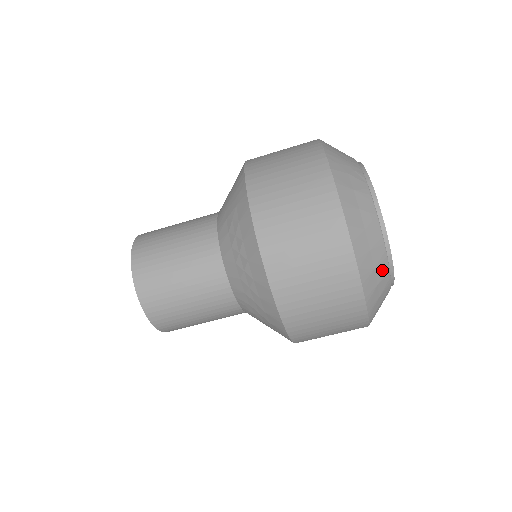
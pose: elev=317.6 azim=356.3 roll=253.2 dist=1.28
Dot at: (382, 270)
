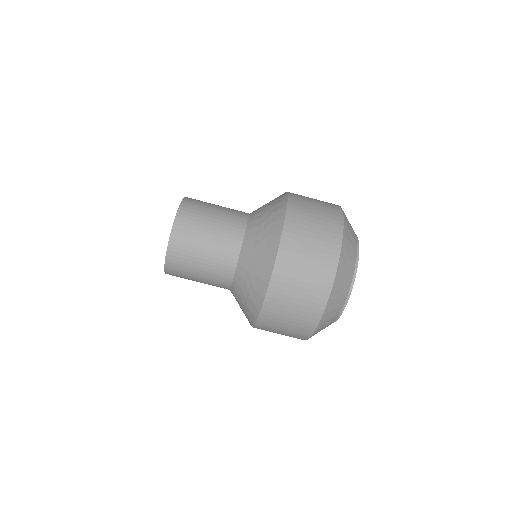
Dot at: occluded
